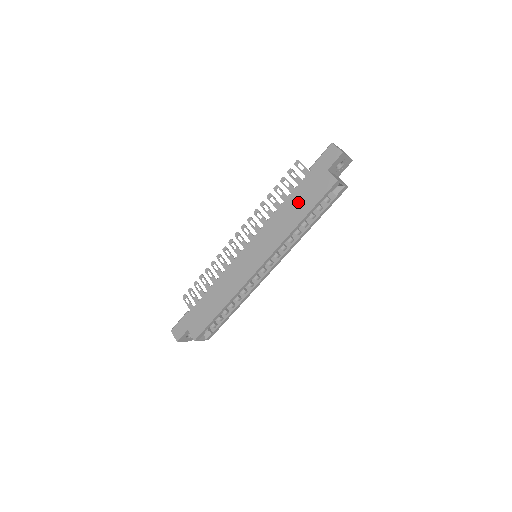
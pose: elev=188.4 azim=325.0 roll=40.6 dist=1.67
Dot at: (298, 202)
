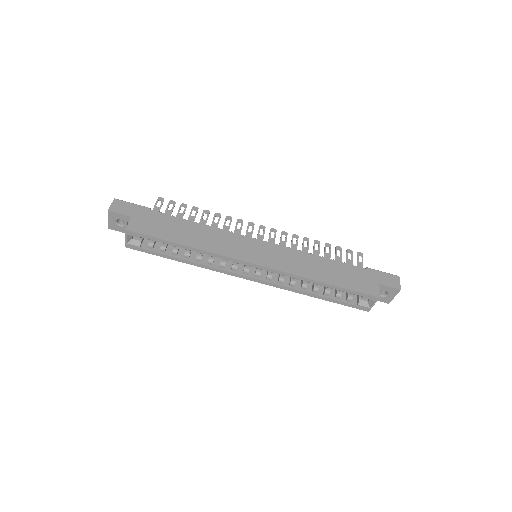
Dot at: (337, 271)
